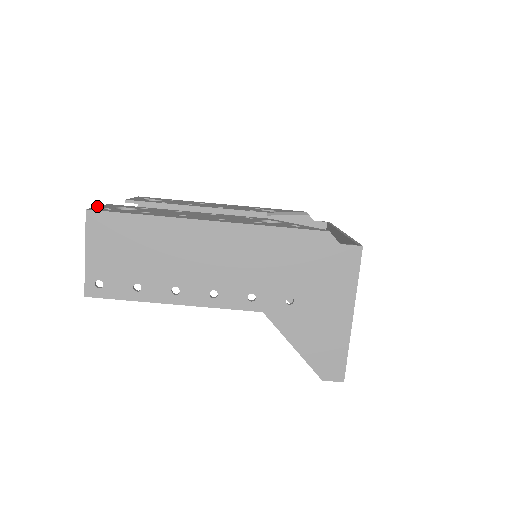
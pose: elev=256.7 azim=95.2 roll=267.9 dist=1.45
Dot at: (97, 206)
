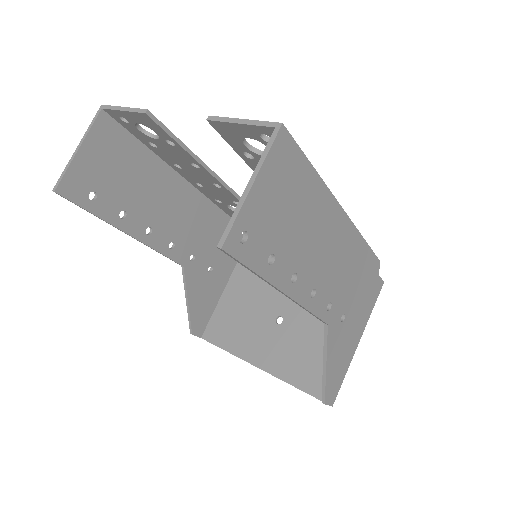
Dot at: occluded
